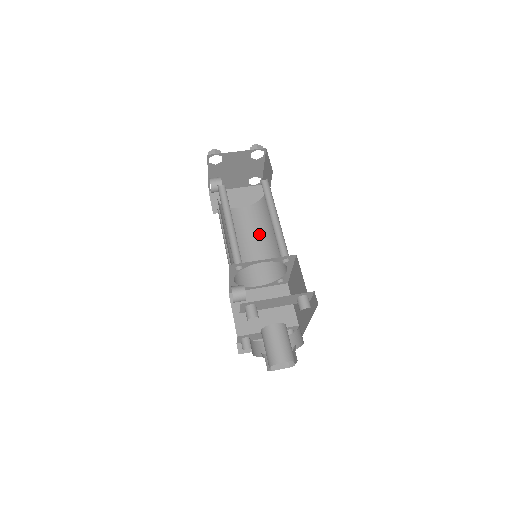
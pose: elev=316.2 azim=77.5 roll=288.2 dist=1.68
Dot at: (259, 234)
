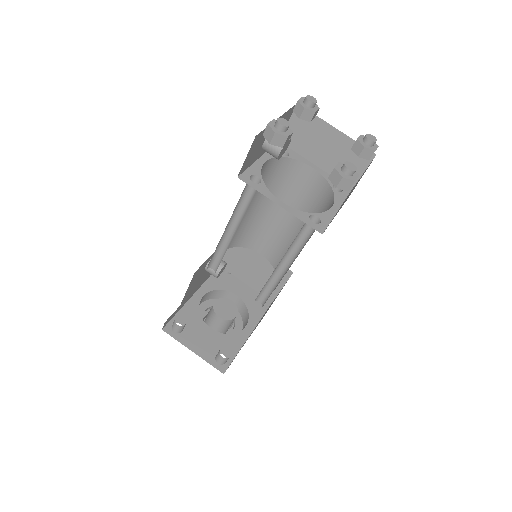
Dot at: occluded
